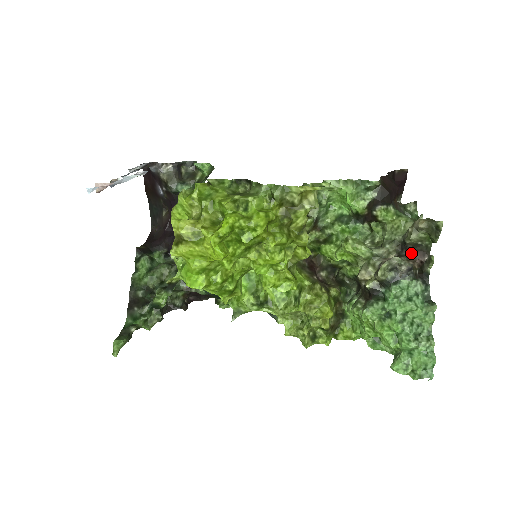
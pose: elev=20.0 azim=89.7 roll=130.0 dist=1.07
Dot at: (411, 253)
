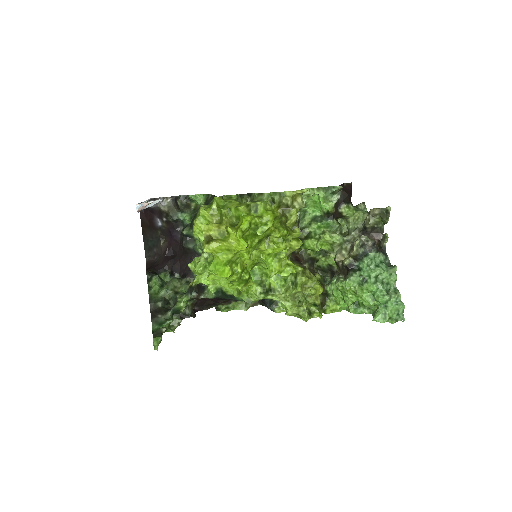
Dot at: (370, 235)
